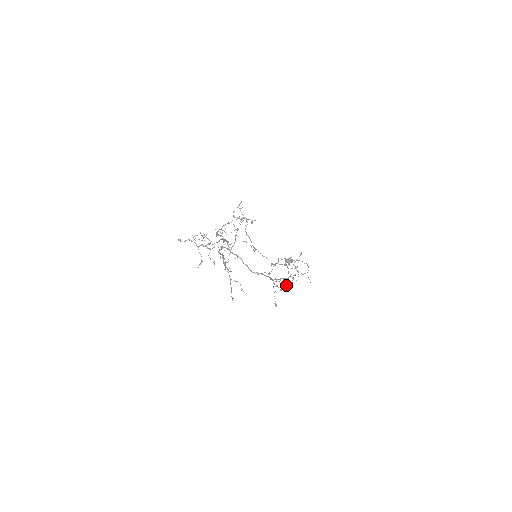
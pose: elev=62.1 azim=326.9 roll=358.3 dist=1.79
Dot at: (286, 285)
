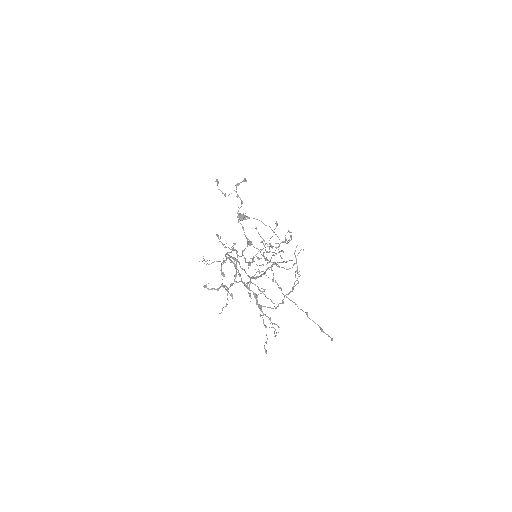
Dot at: (256, 264)
